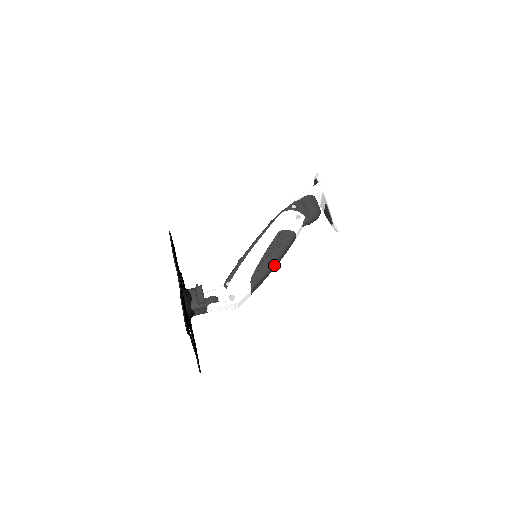
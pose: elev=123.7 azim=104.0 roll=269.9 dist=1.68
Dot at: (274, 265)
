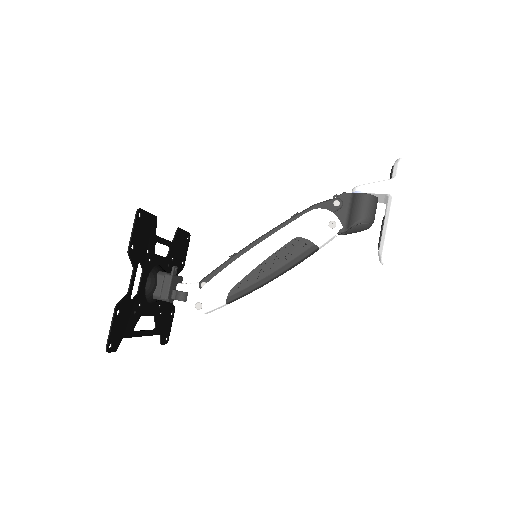
Dot at: (269, 280)
